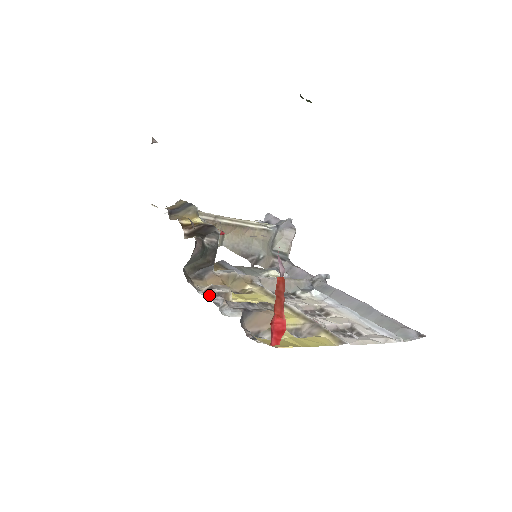
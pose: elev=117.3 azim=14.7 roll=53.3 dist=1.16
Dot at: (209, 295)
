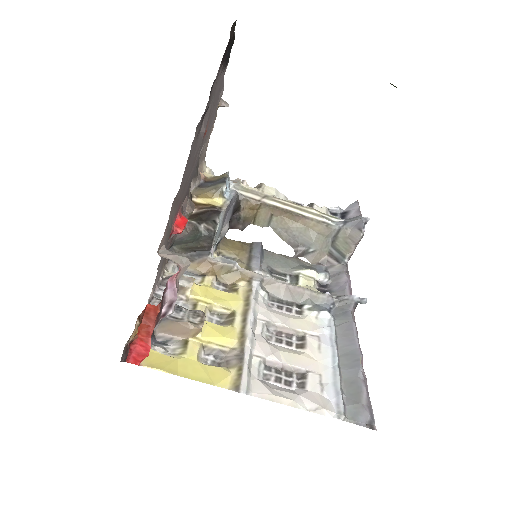
Dot at: (163, 283)
